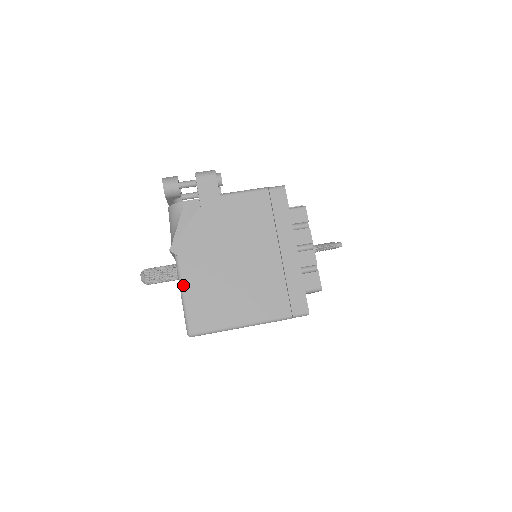
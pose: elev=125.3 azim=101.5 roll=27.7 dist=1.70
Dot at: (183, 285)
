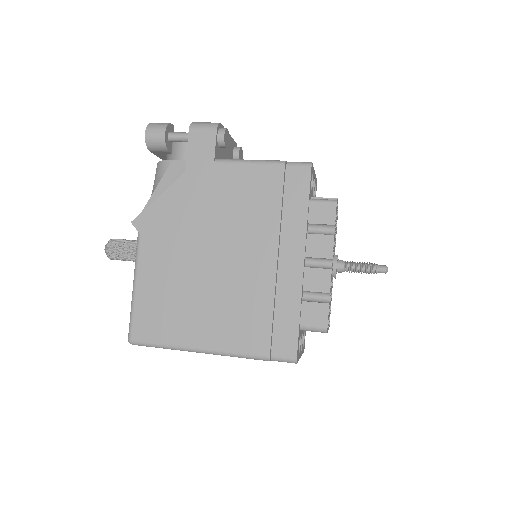
Dot at: (137, 274)
